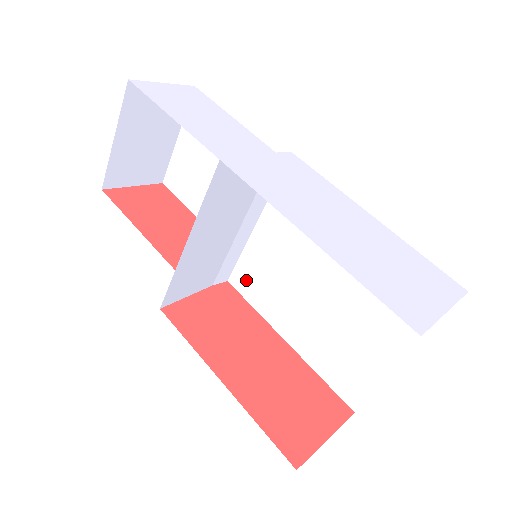
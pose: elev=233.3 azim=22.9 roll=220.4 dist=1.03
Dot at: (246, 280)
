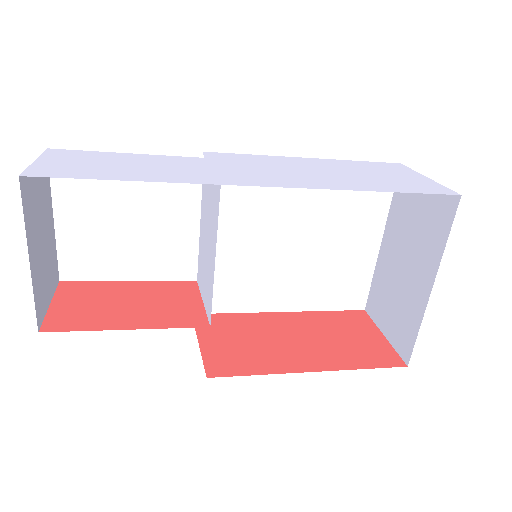
Dot at: (215, 297)
